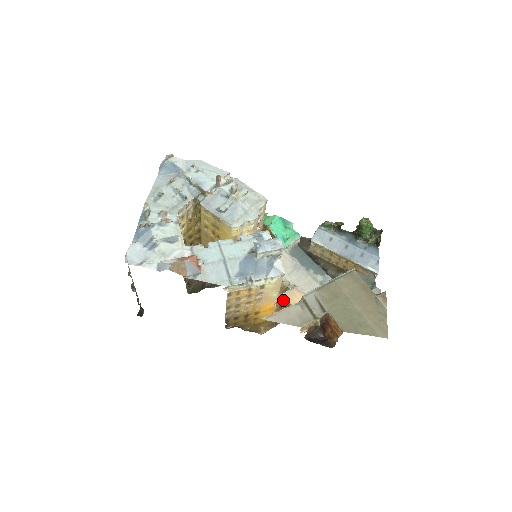
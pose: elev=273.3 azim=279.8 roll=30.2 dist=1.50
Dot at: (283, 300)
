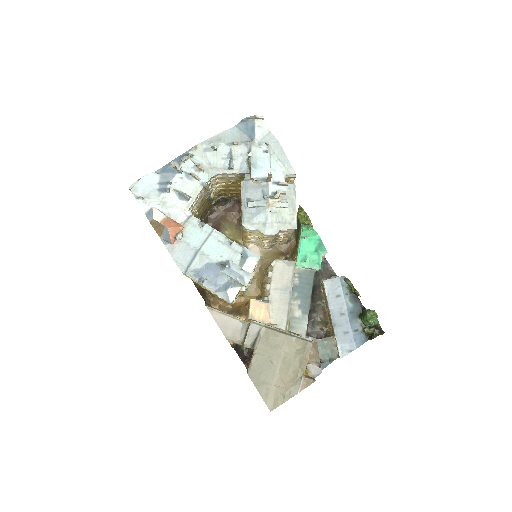
Dot at: (249, 303)
